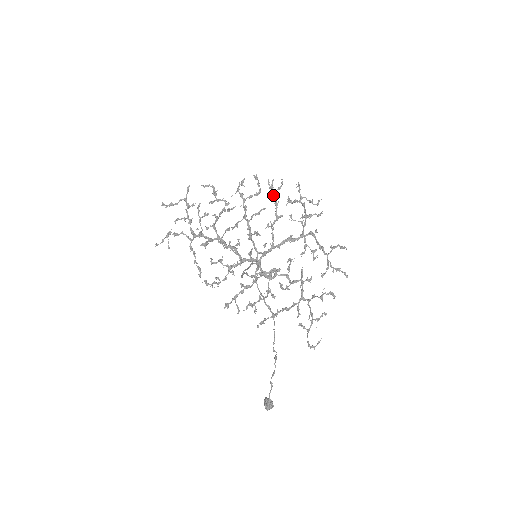
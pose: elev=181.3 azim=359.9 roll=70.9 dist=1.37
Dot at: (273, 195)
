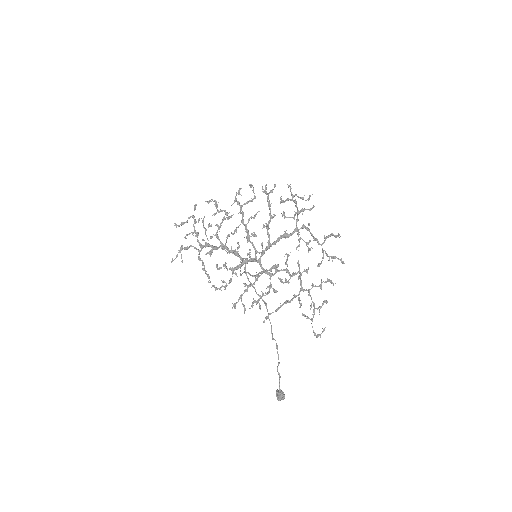
Dot at: occluded
